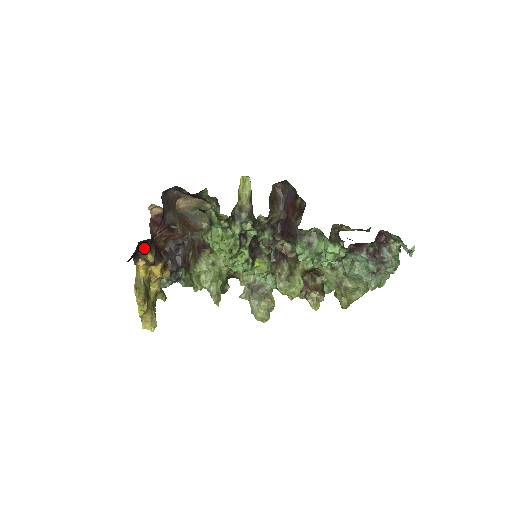
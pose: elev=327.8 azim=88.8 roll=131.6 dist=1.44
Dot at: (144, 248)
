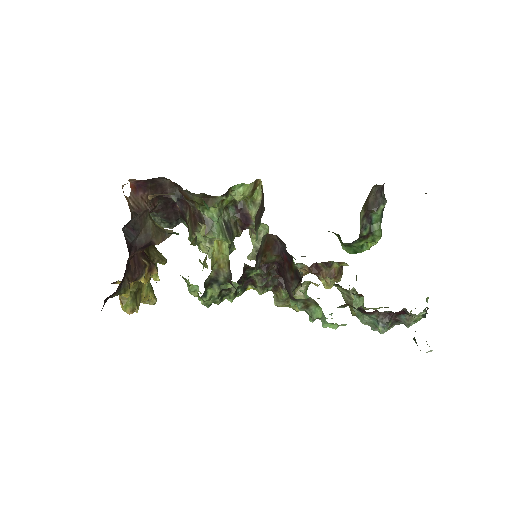
Dot at: (114, 294)
